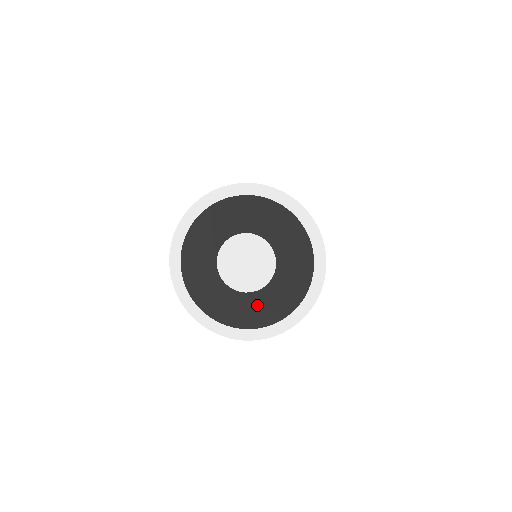
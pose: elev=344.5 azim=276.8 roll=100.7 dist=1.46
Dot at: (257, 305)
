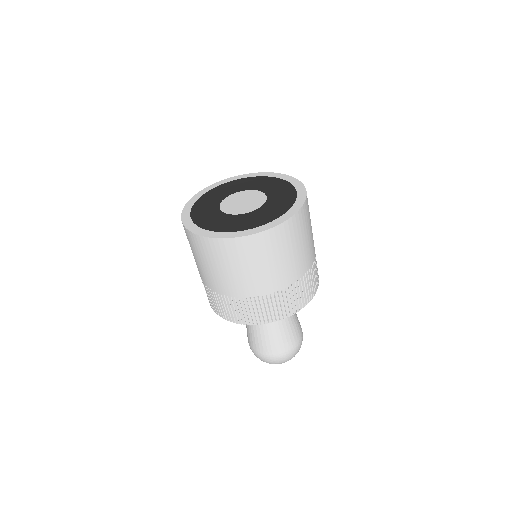
Dot at: (248, 219)
